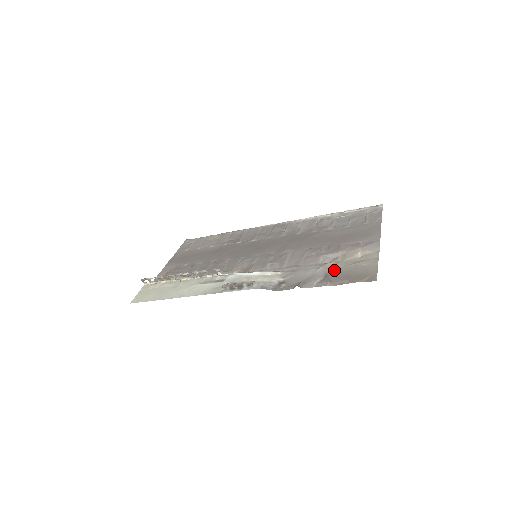
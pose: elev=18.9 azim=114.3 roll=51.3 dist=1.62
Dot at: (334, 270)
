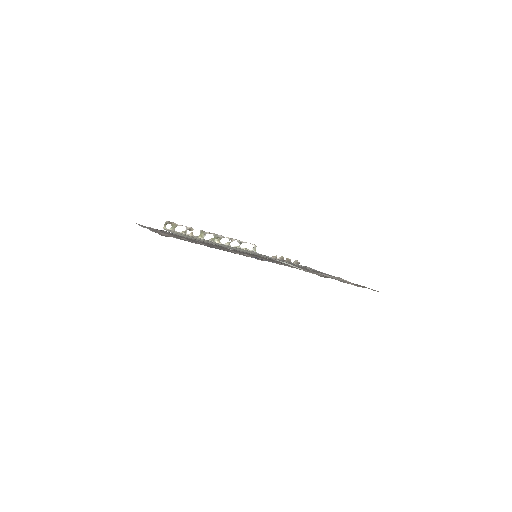
Dot at: occluded
